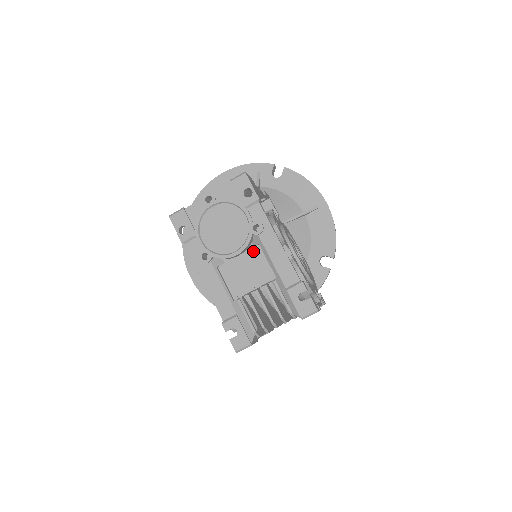
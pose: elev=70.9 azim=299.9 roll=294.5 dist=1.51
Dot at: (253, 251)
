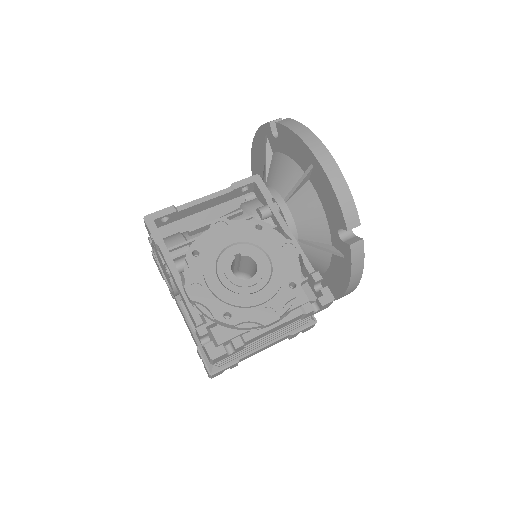
Dot at: occluded
